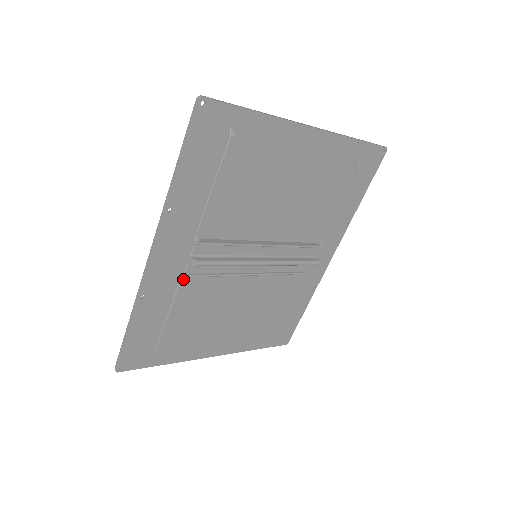
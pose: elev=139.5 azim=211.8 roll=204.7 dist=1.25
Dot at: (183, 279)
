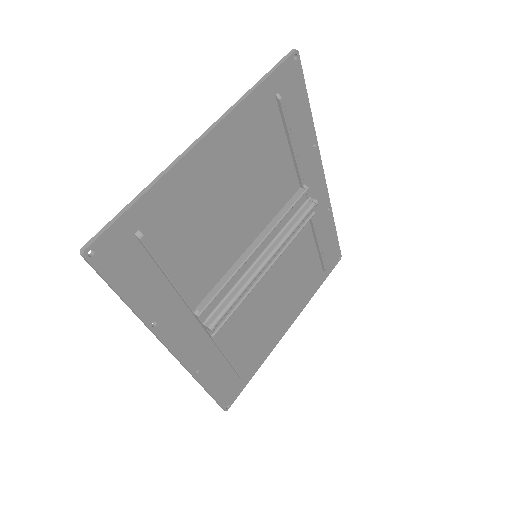
Dot at: occluded
